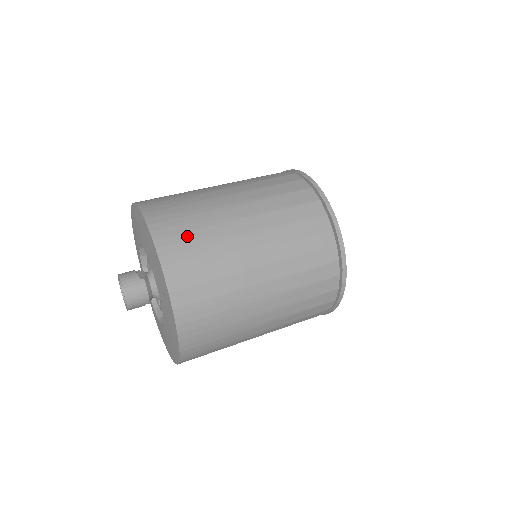
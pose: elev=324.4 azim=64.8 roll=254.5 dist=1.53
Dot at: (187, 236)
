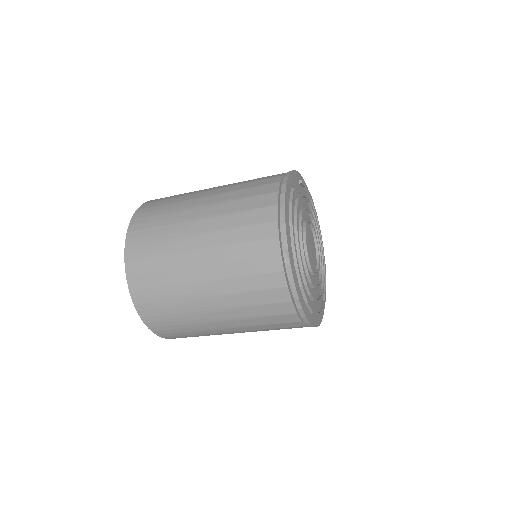
Dot at: occluded
